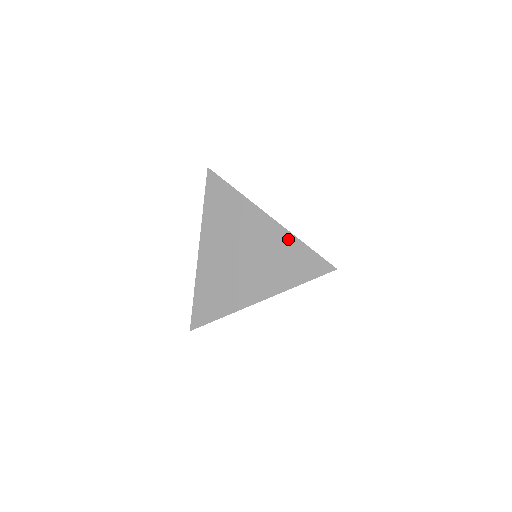
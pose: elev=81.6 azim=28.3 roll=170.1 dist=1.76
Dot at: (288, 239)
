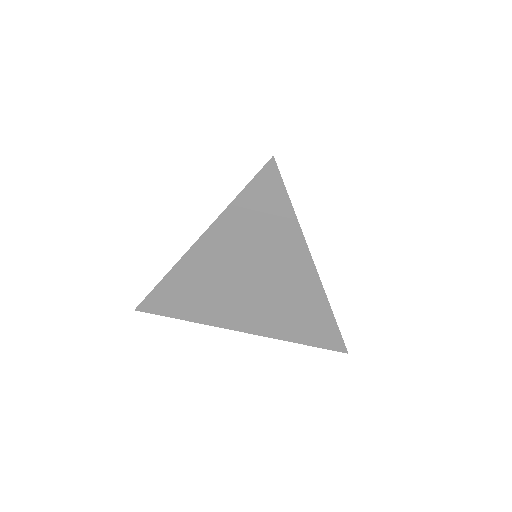
Dot at: (320, 304)
